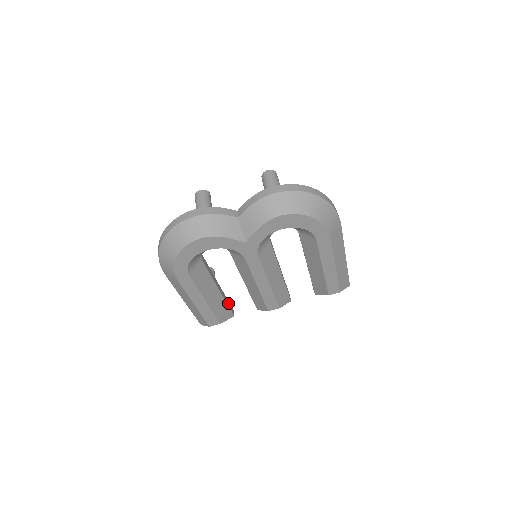
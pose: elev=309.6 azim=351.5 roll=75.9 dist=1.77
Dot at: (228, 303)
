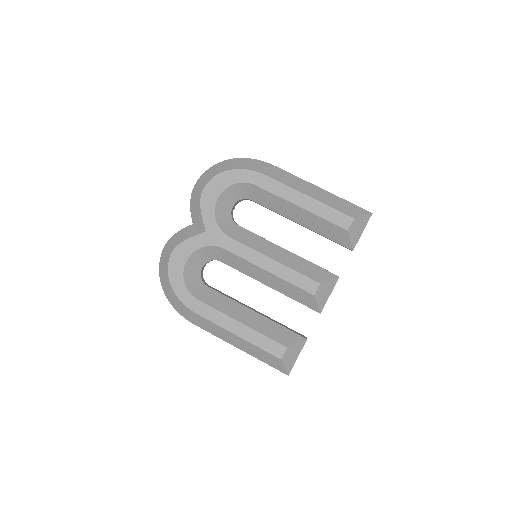
Dot at: (287, 328)
